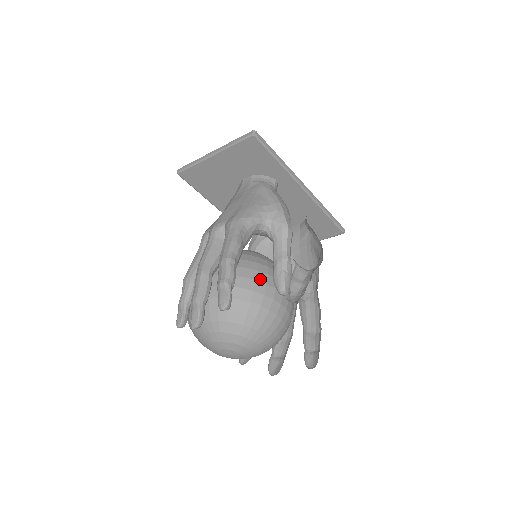
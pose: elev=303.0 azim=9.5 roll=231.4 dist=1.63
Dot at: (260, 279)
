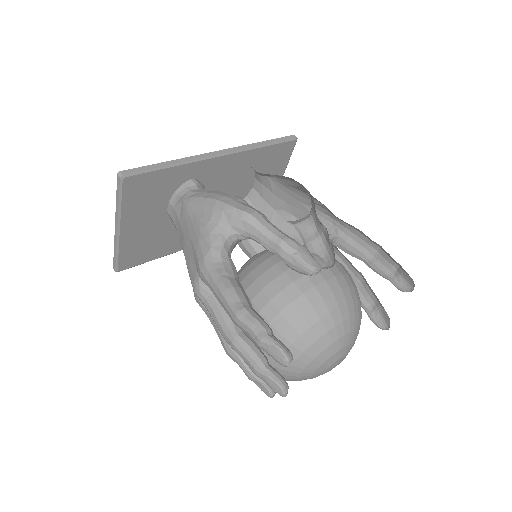
Dot at: (283, 285)
